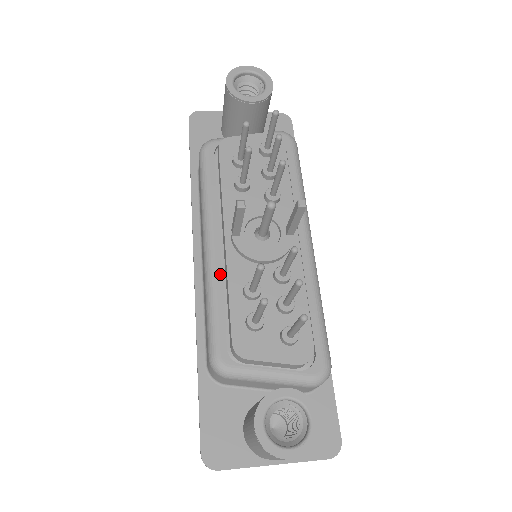
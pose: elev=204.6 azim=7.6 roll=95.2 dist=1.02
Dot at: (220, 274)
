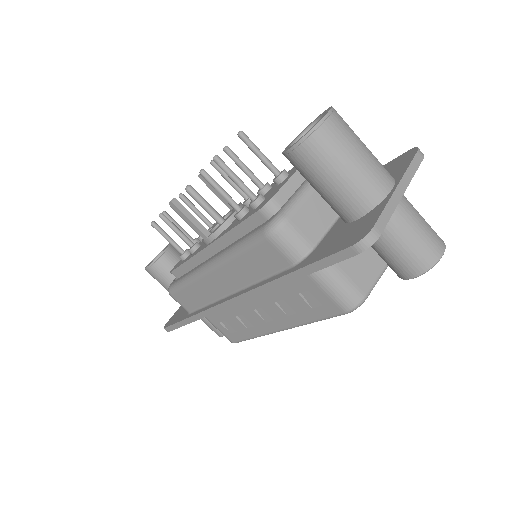
Dot at: (226, 248)
